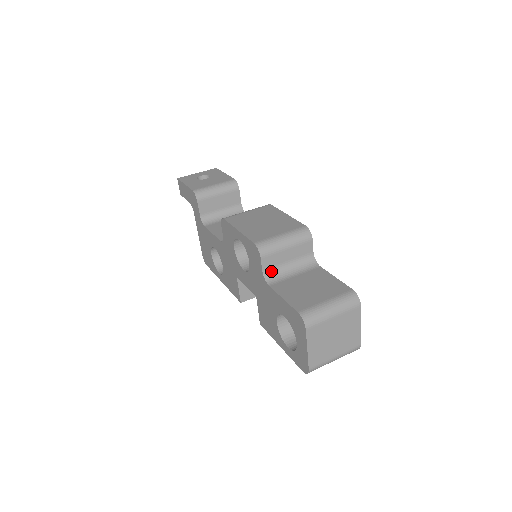
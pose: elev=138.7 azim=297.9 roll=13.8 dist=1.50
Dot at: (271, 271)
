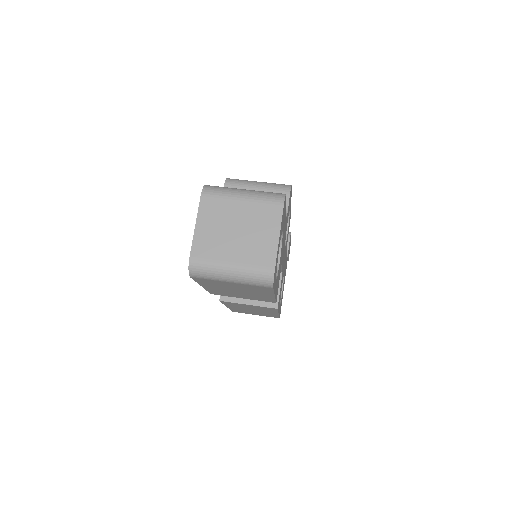
Dot at: occluded
